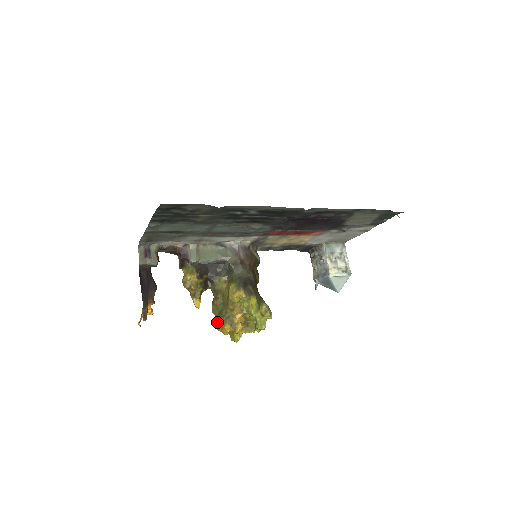
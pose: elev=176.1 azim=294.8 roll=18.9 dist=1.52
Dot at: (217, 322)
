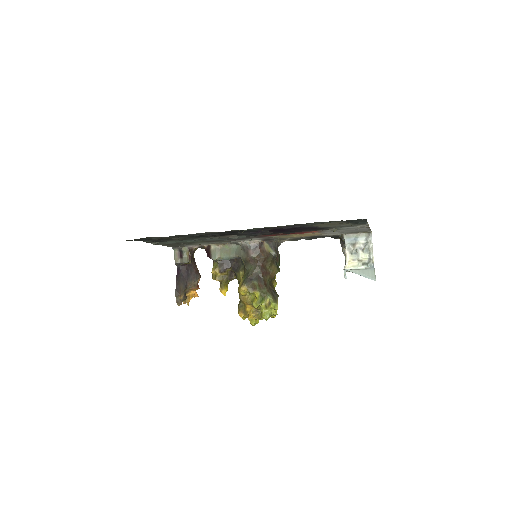
Dot at: occluded
